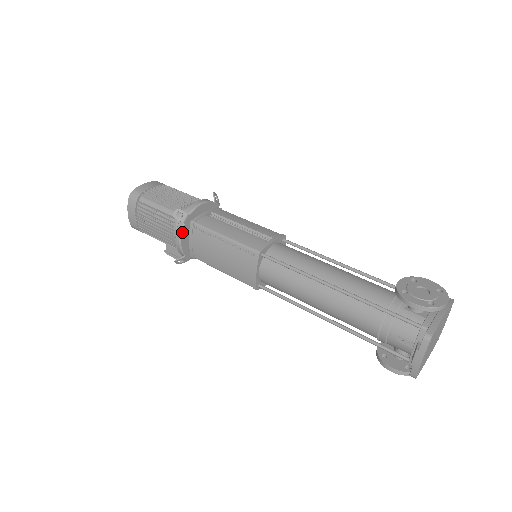
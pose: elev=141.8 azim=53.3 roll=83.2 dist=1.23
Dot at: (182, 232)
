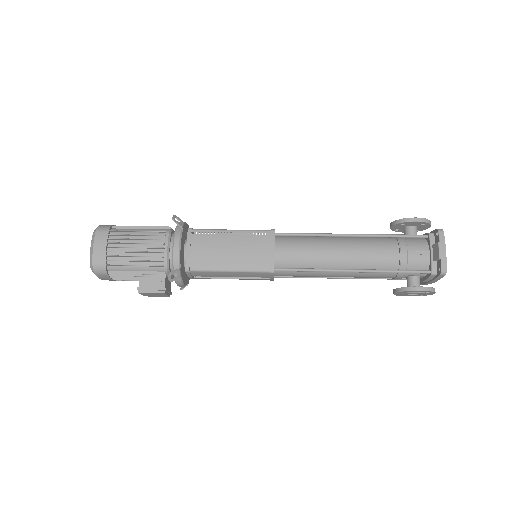
Dot at: (181, 237)
